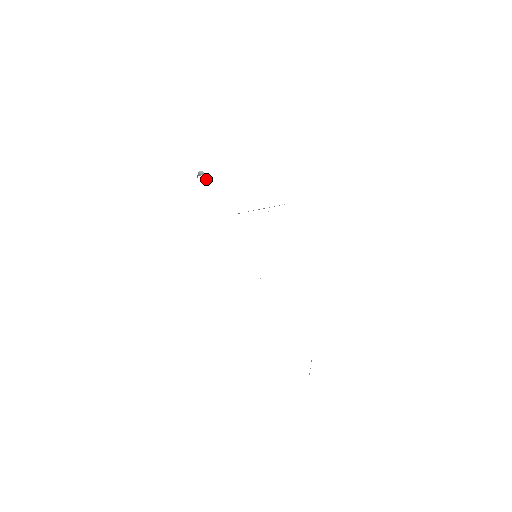
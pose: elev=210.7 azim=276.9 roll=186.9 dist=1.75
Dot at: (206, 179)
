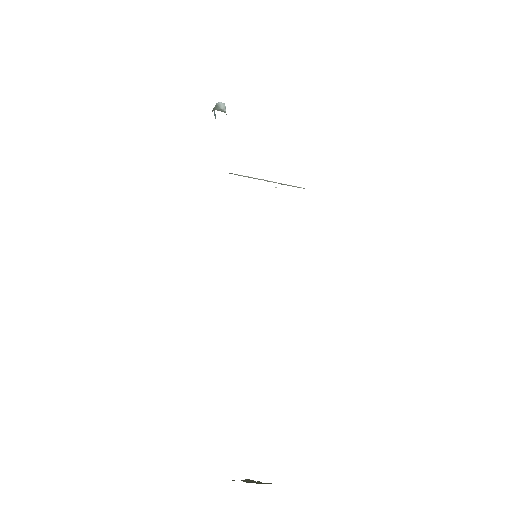
Dot at: occluded
